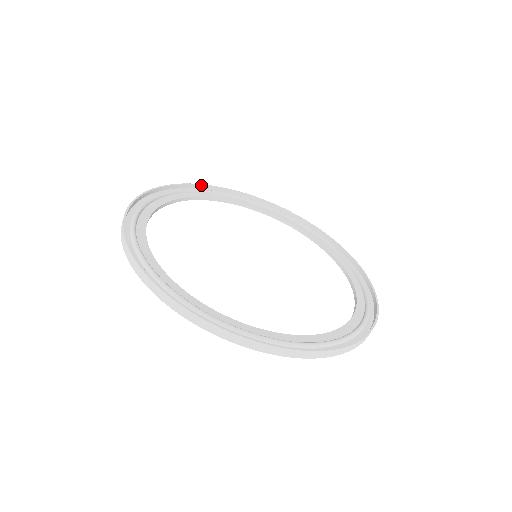
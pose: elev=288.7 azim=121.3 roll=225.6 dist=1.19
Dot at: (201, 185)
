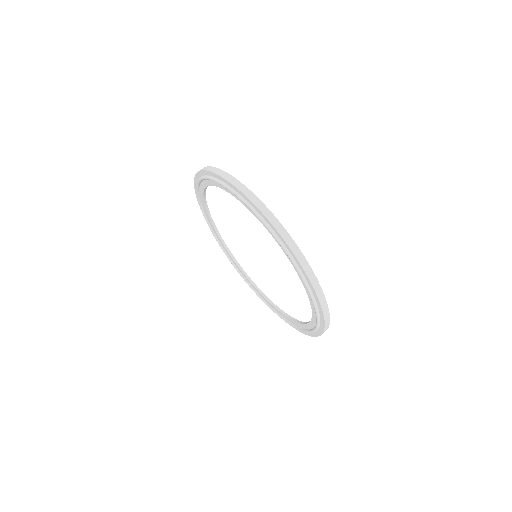
Dot at: occluded
